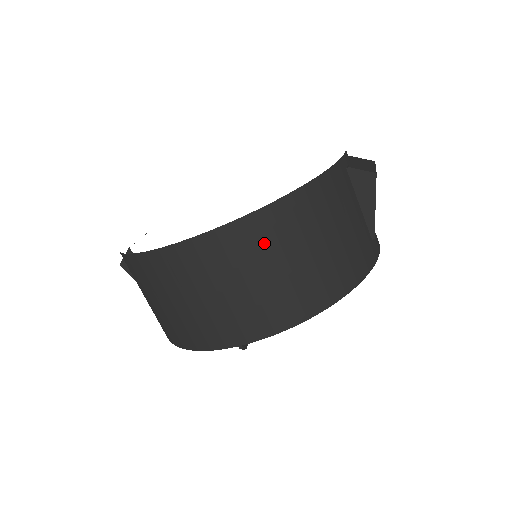
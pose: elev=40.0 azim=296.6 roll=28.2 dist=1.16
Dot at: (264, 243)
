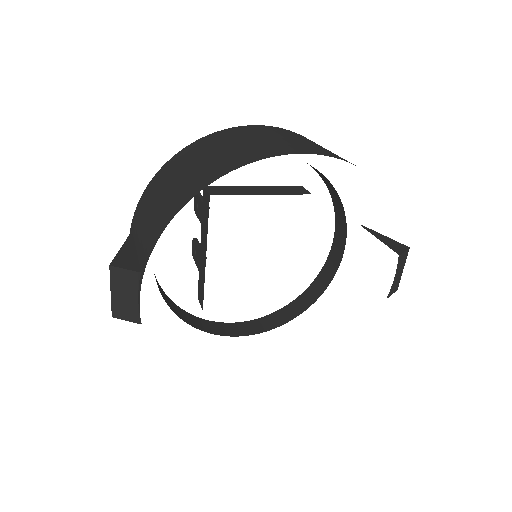
Dot at: occluded
